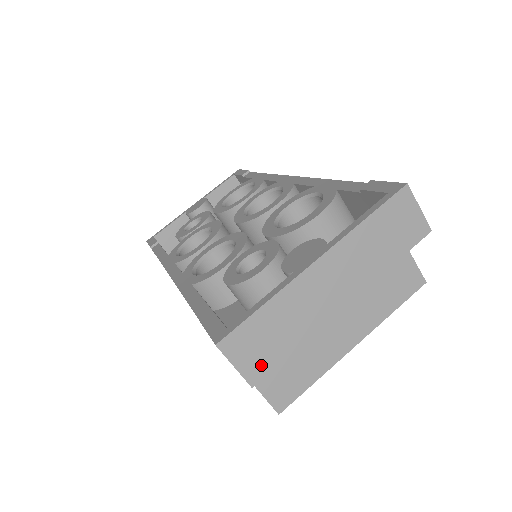
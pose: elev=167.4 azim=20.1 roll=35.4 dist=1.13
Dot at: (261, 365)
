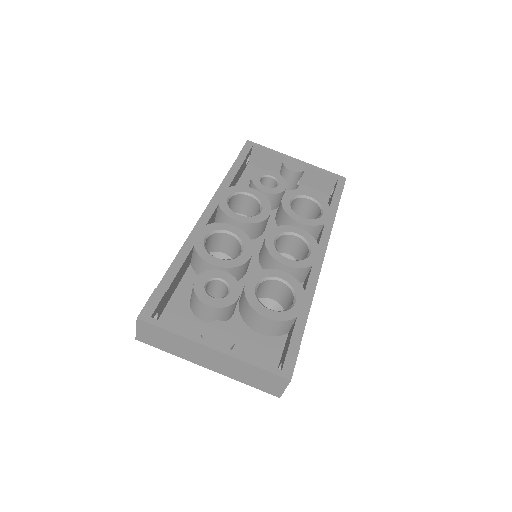
Dot at: (148, 340)
